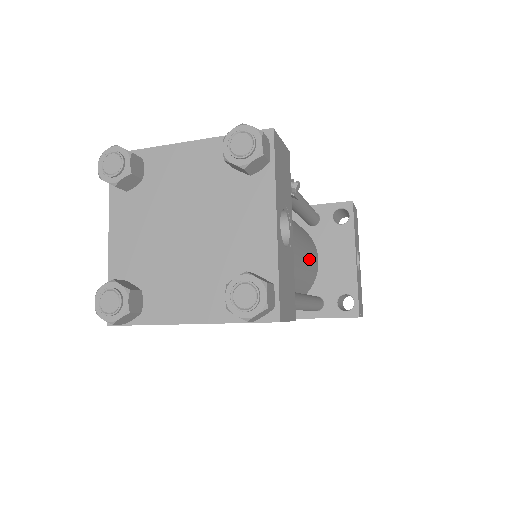
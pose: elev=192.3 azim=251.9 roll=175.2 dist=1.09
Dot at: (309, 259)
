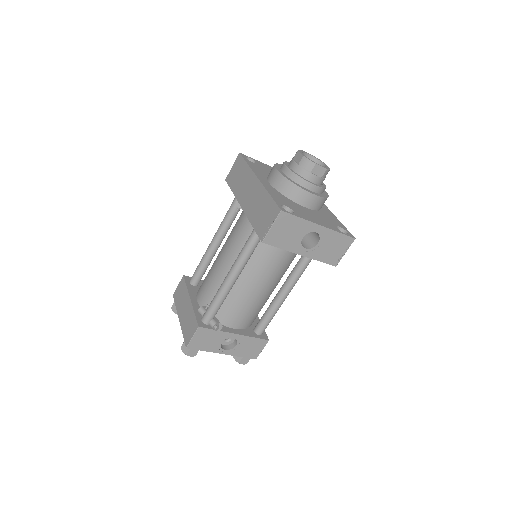
Dot at: (274, 268)
